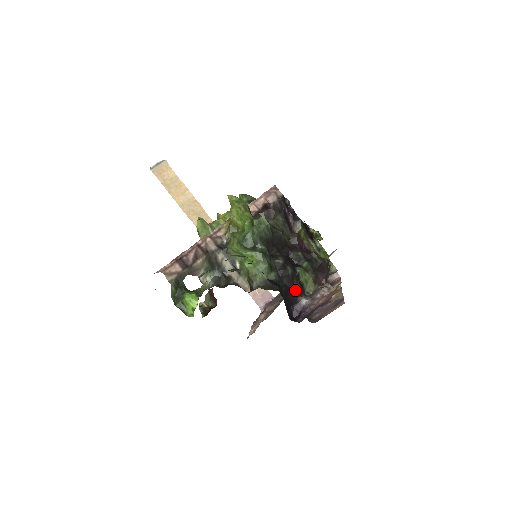
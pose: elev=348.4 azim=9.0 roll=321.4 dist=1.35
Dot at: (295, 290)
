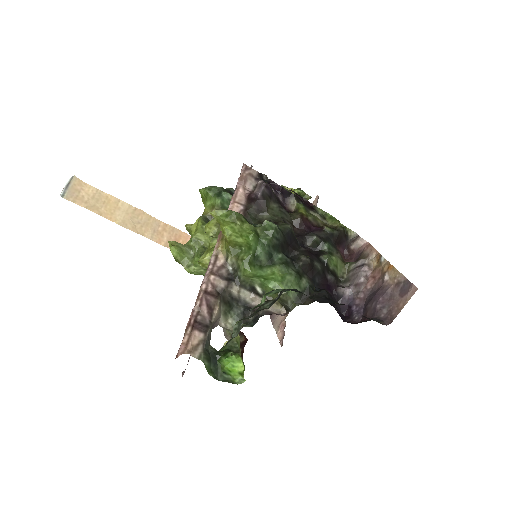
Dot at: (330, 283)
